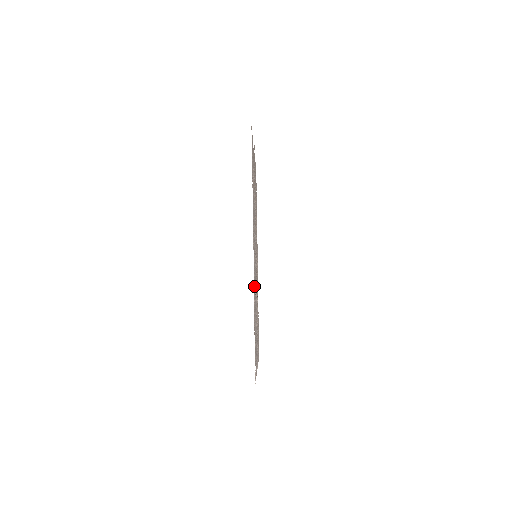
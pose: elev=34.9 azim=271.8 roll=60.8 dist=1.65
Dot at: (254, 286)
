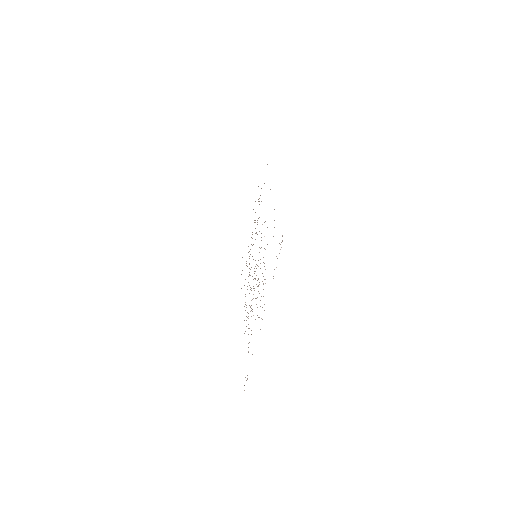
Dot at: occluded
